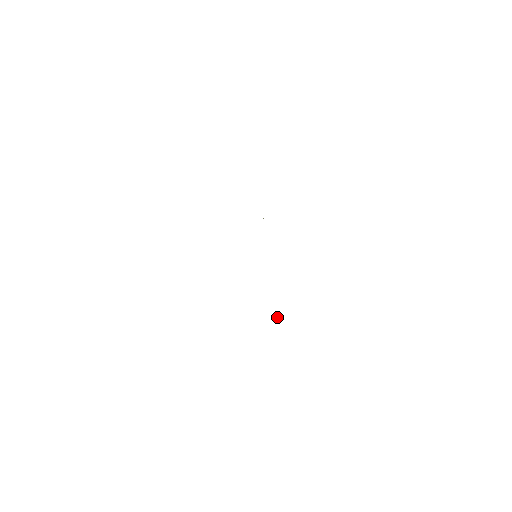
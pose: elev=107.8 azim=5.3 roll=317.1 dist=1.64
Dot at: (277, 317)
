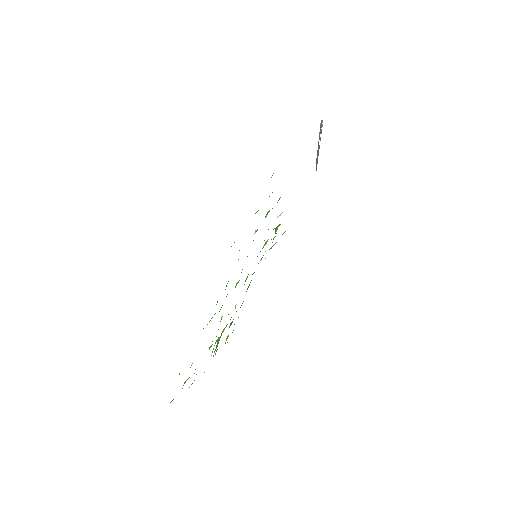
Dot at: (235, 307)
